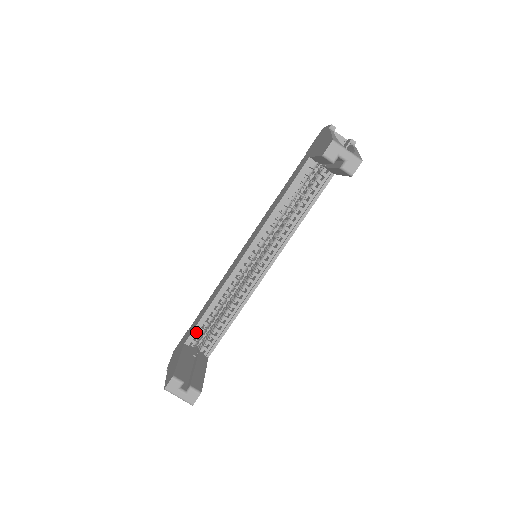
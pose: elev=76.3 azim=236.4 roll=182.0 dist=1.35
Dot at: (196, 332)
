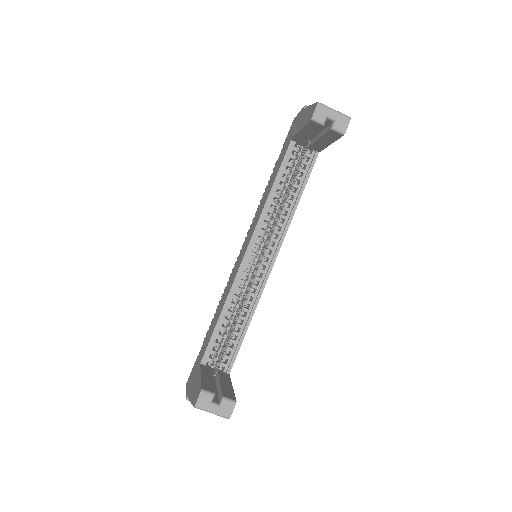
Dot at: (210, 348)
